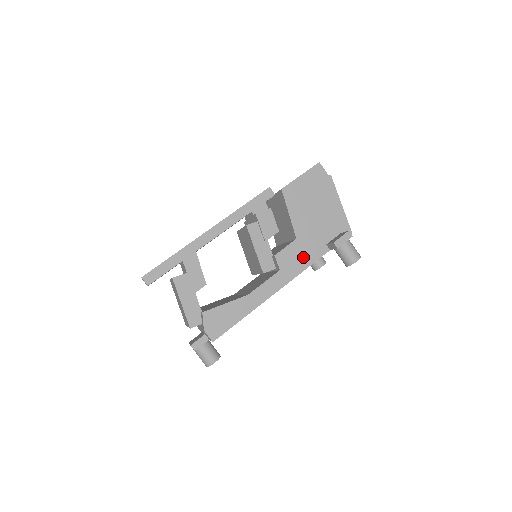
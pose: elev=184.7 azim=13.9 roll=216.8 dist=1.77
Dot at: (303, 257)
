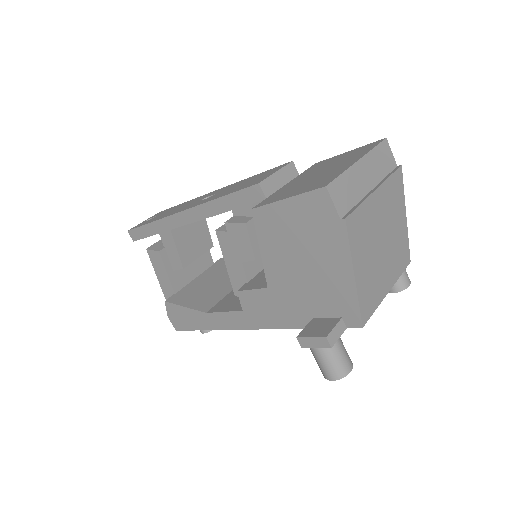
Dot at: (275, 314)
